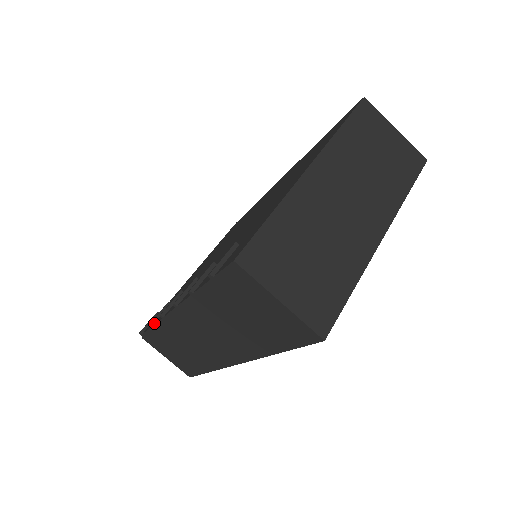
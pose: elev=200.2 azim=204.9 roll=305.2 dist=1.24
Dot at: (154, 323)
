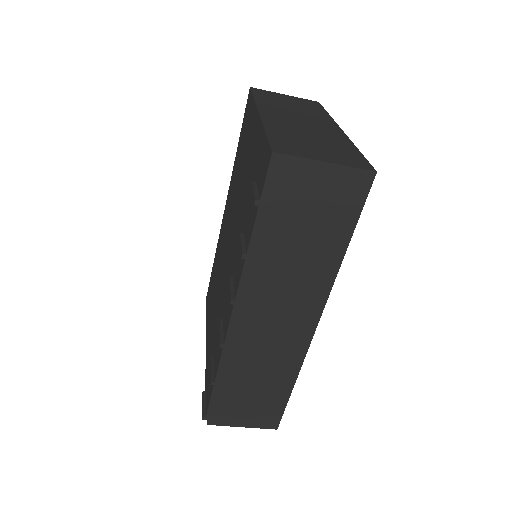
Dot at: (214, 377)
